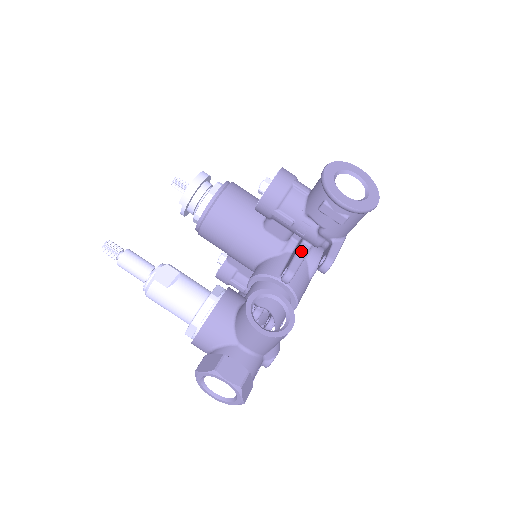
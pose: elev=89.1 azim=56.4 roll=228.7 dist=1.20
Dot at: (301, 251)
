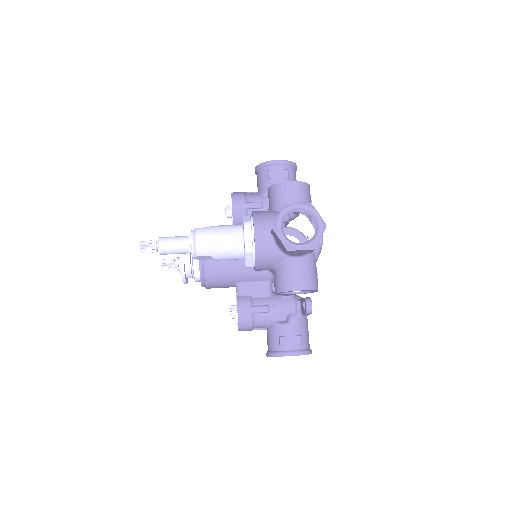
Dot at: occluded
